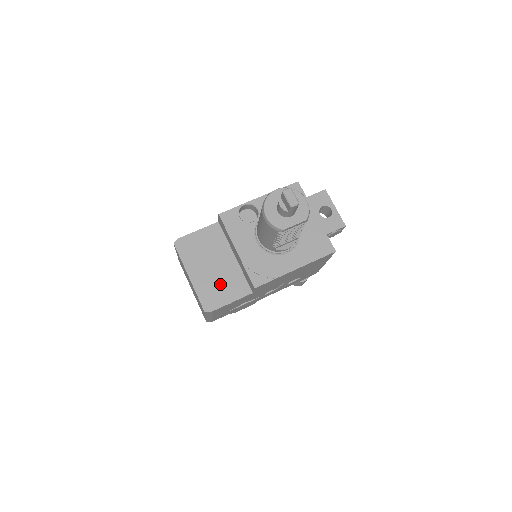
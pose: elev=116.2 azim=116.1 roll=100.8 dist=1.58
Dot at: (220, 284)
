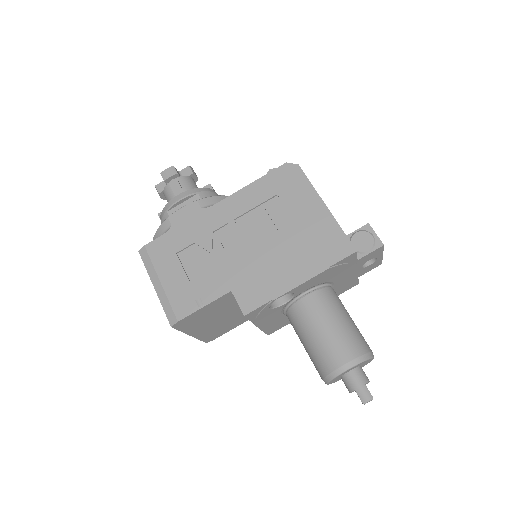
Dot at: (225, 325)
